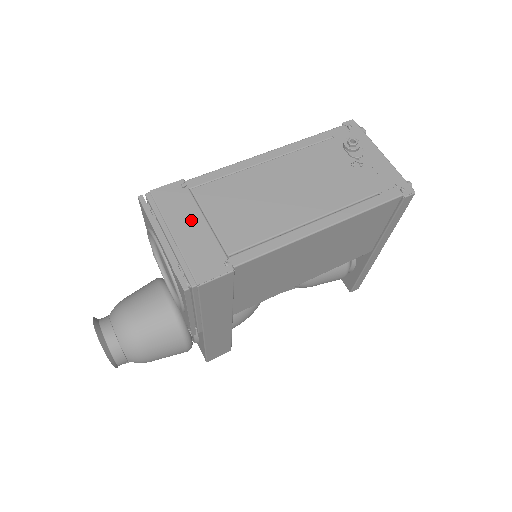
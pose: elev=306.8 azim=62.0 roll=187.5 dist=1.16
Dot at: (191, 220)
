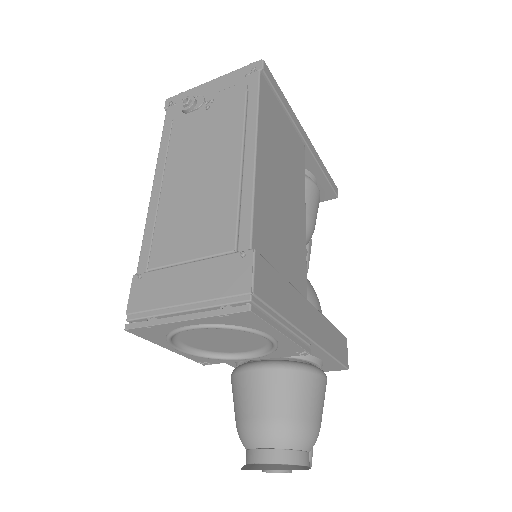
Dot at: (179, 279)
